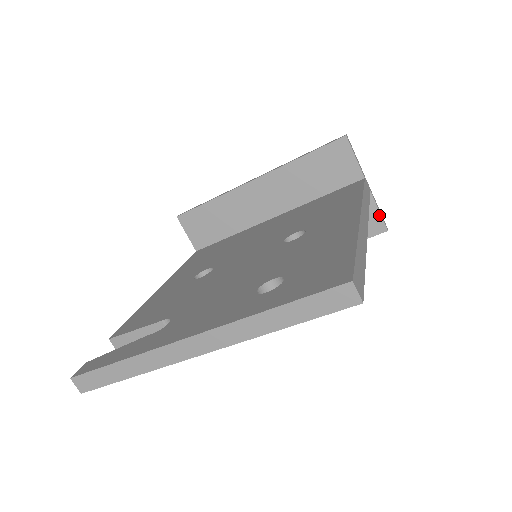
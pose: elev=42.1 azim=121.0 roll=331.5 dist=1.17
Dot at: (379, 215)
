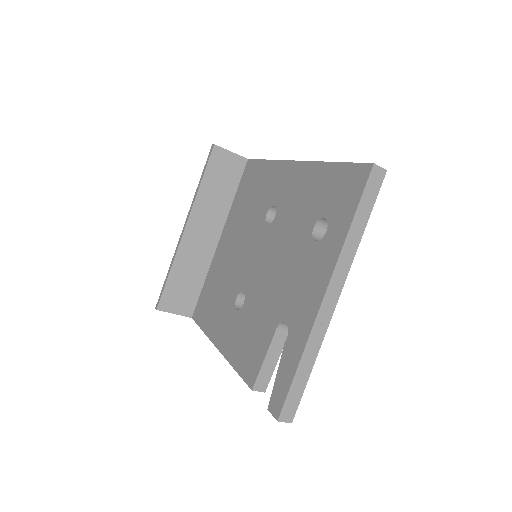
Dot at: occluded
